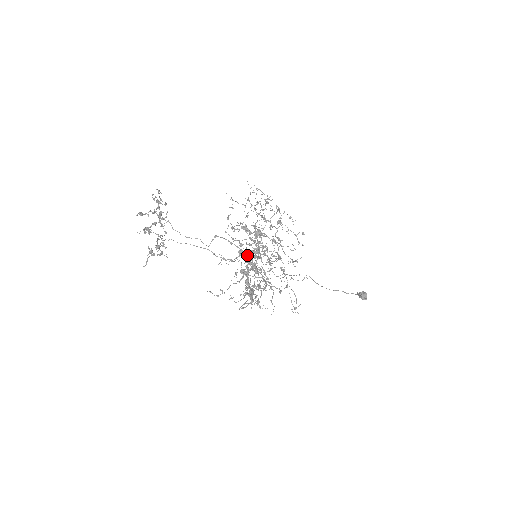
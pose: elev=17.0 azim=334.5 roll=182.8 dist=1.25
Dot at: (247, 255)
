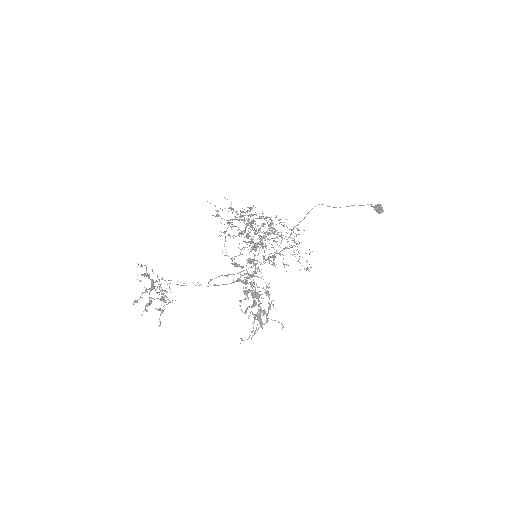
Dot at: occluded
